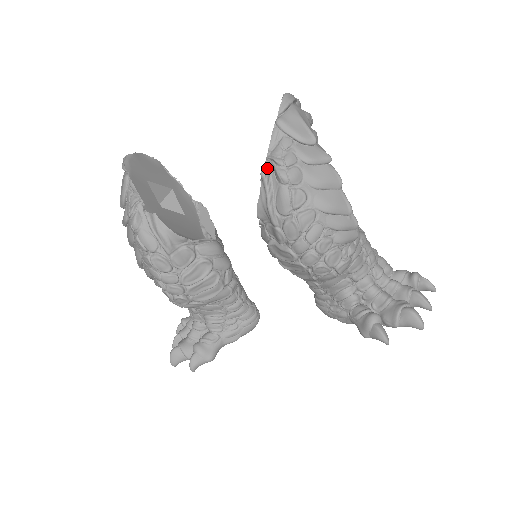
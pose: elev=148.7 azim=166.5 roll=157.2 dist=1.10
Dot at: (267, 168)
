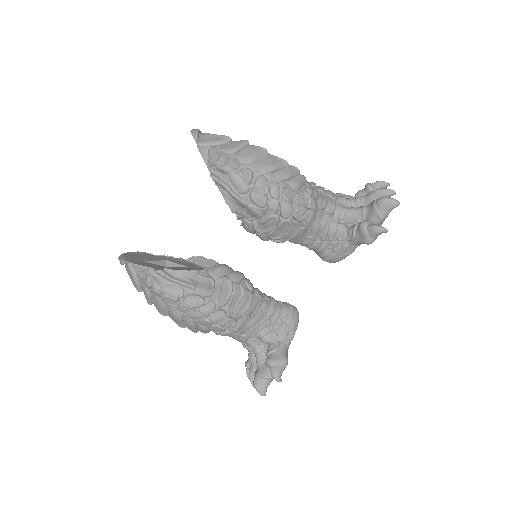
Dot at: (213, 174)
